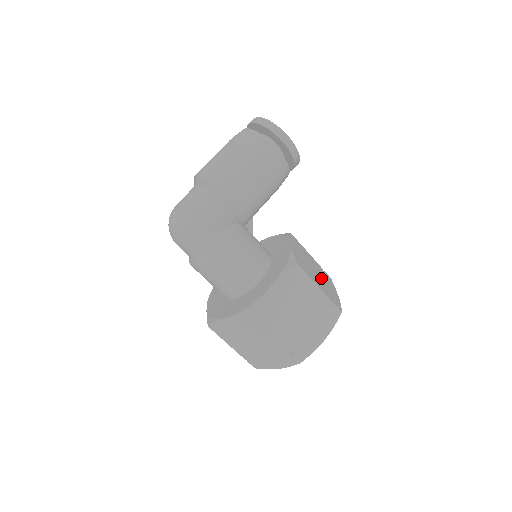
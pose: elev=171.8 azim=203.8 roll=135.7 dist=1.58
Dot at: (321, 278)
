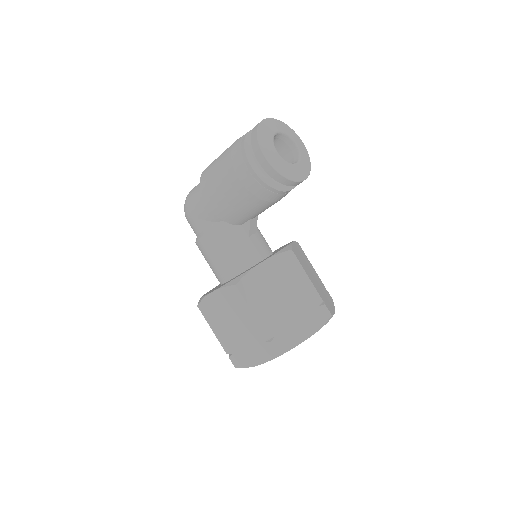
Dot at: (289, 310)
